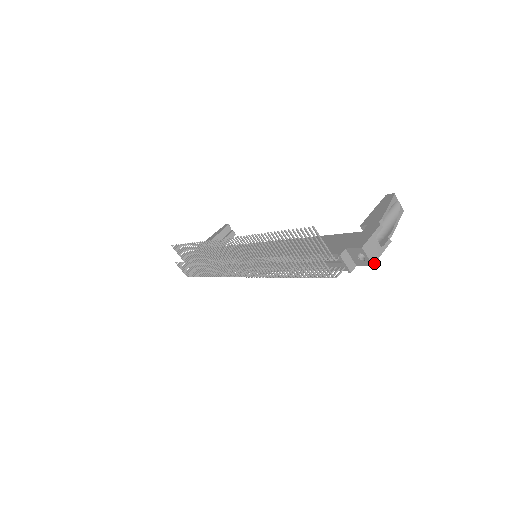
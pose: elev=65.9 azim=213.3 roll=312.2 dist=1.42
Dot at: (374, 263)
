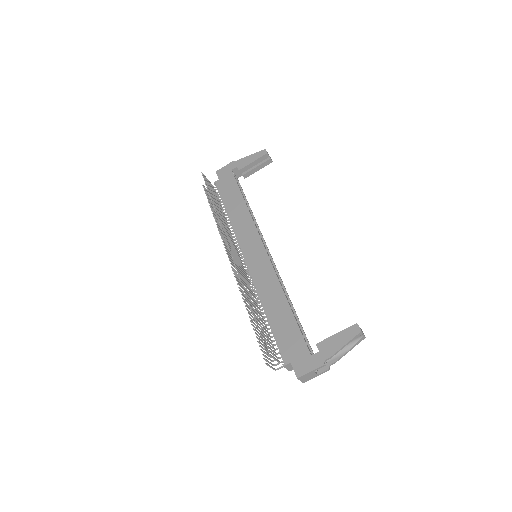
Dot at: occluded
